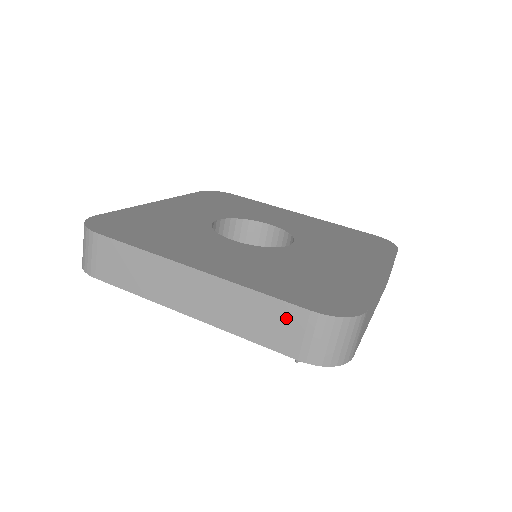
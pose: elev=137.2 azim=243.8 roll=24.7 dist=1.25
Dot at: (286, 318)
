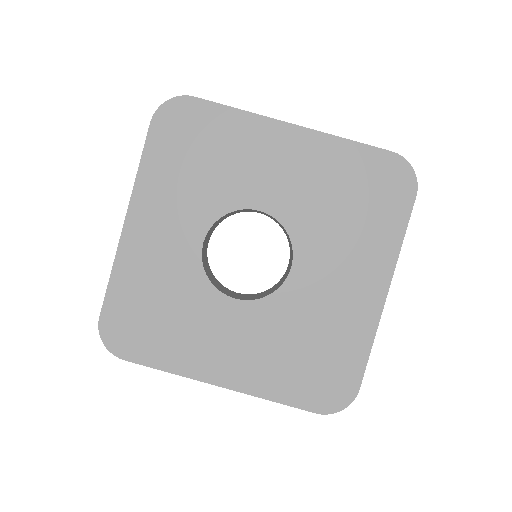
Dot at: occluded
